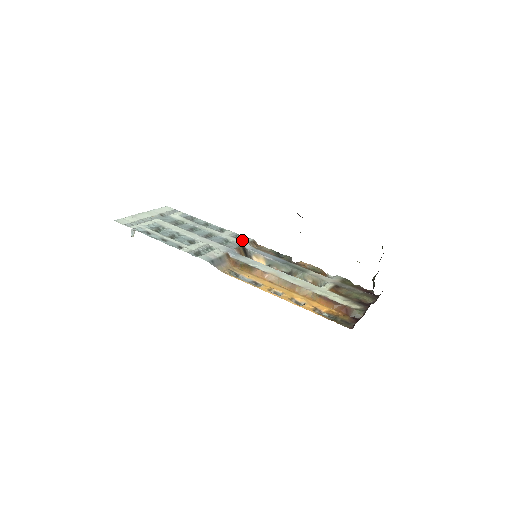
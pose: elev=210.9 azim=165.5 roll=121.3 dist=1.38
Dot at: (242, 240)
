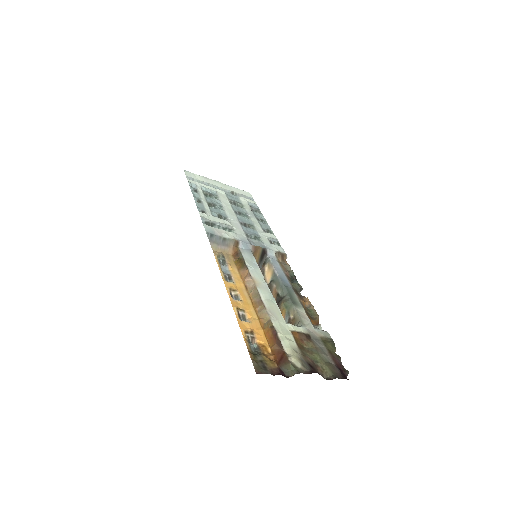
Dot at: (273, 246)
